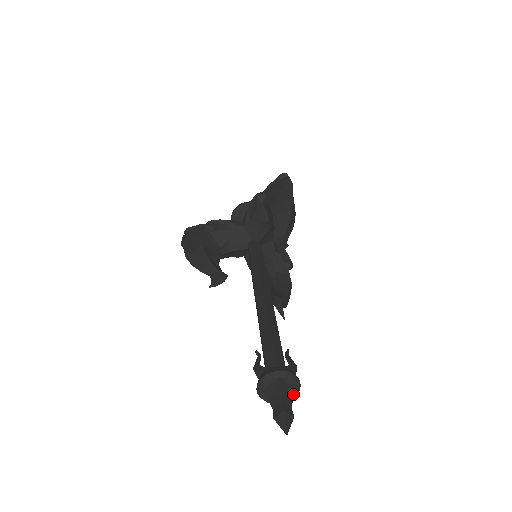
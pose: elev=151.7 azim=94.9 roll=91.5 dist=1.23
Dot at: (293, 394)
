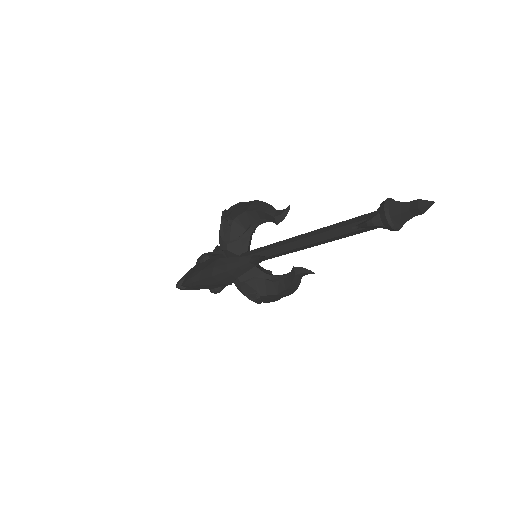
Dot at: occluded
